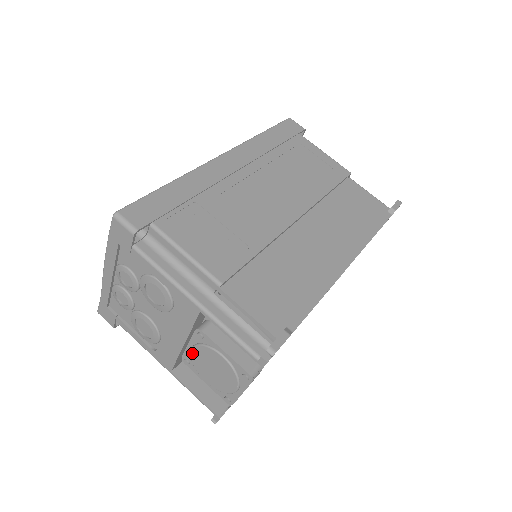
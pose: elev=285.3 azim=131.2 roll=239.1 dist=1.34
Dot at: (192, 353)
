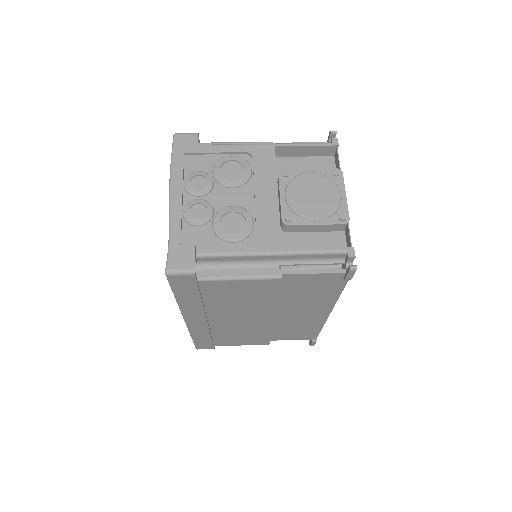
Dot at: (288, 199)
